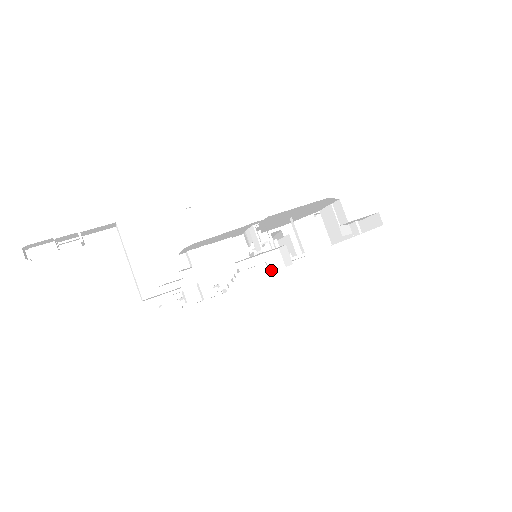
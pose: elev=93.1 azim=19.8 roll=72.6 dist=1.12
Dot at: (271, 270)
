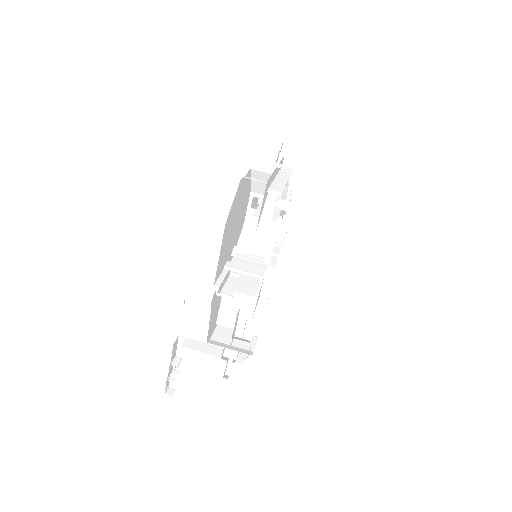
Dot at: (254, 321)
